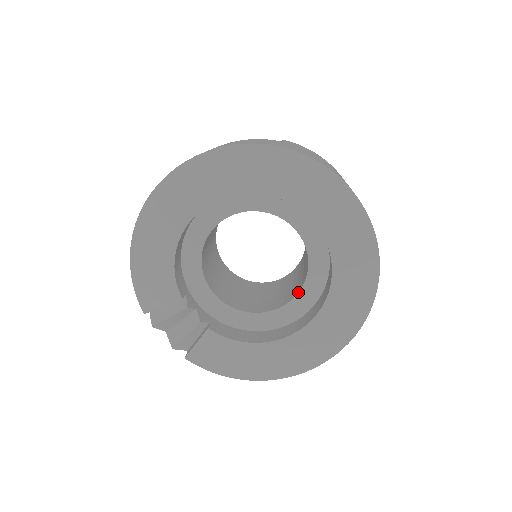
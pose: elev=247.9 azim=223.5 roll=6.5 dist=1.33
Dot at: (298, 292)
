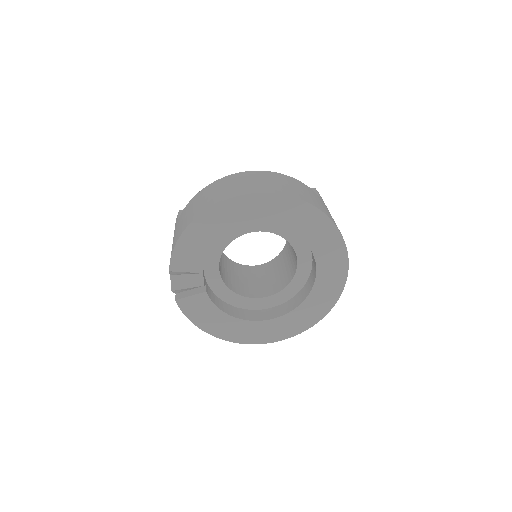
Dot at: (270, 295)
